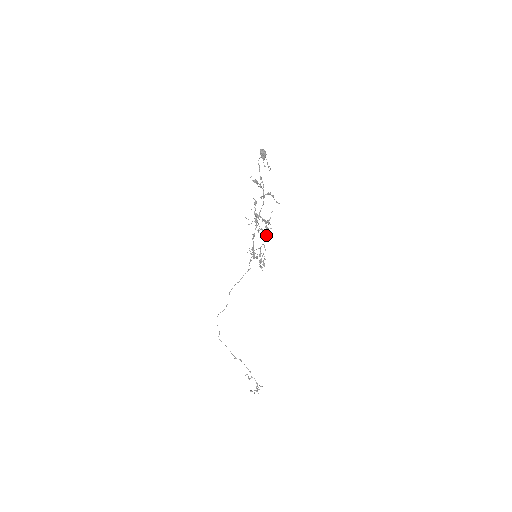
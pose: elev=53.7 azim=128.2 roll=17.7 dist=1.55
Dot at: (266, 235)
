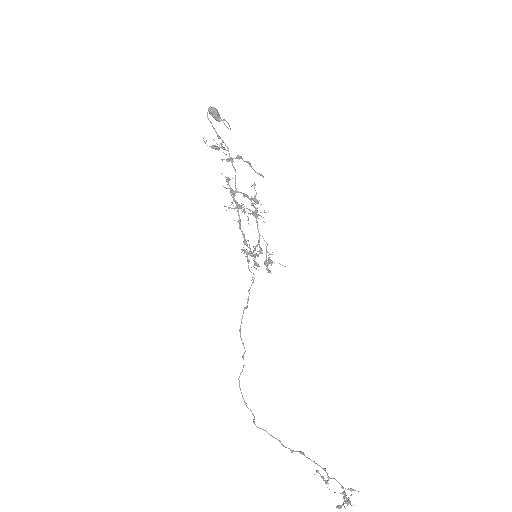
Dot at: (255, 212)
